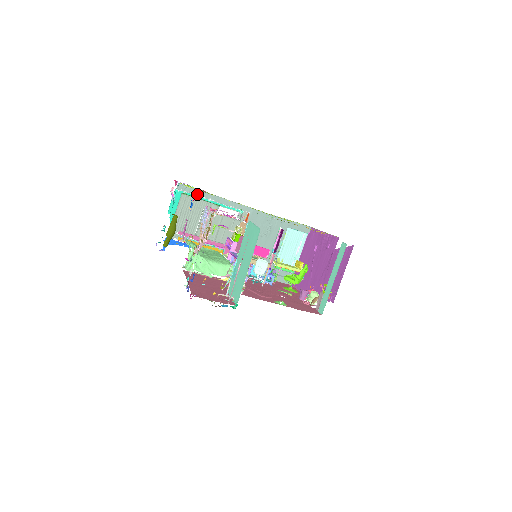
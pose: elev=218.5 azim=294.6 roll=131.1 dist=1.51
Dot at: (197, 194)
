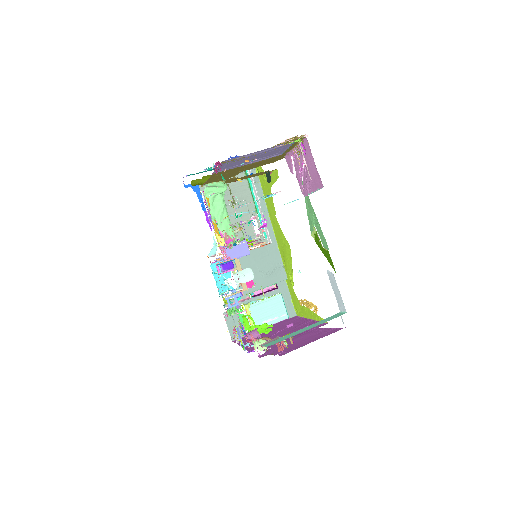
Dot at: (255, 183)
